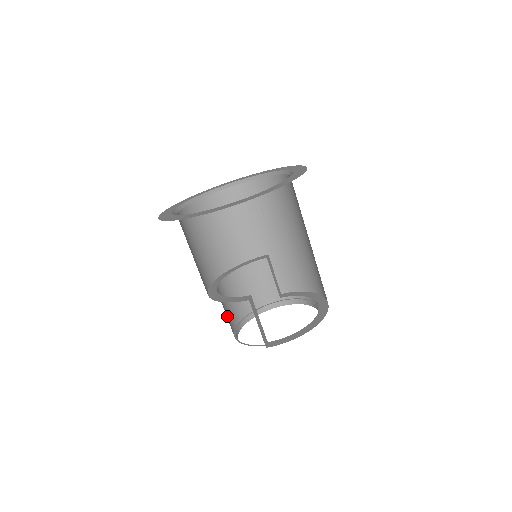
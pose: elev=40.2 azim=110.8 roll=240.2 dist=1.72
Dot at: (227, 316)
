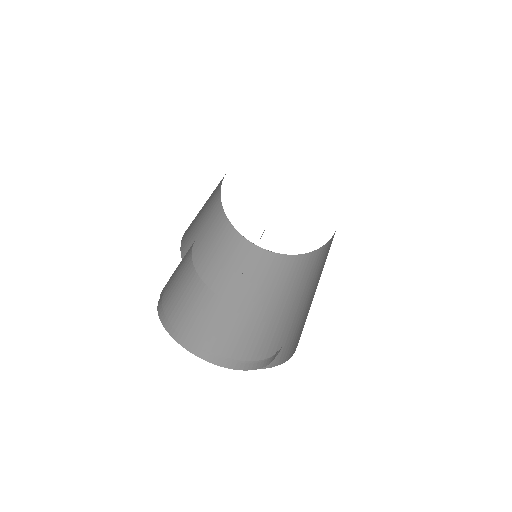
Dot at: occluded
